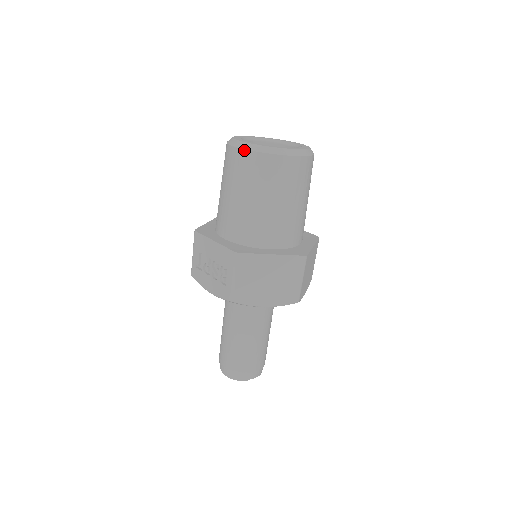
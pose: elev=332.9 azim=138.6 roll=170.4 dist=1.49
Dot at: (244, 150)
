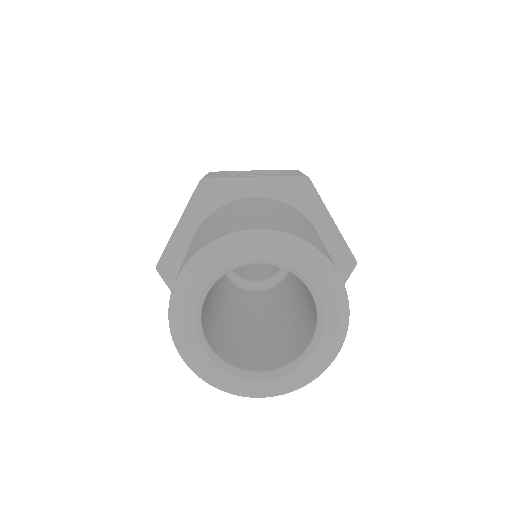
Dot at: occluded
